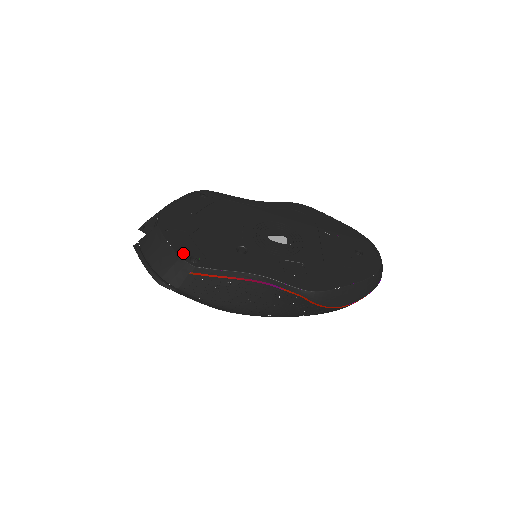
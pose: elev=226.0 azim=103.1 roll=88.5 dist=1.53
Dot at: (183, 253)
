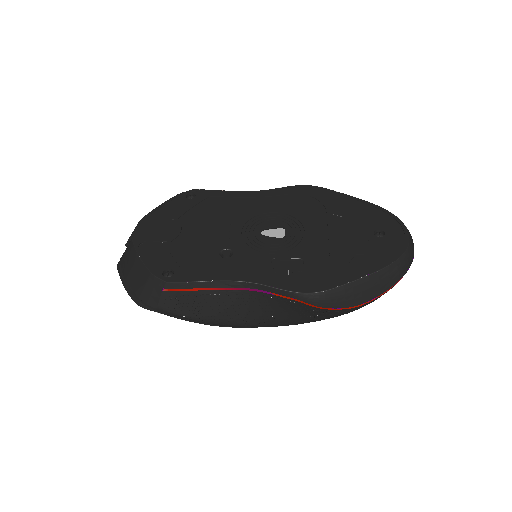
Dot at: (155, 268)
